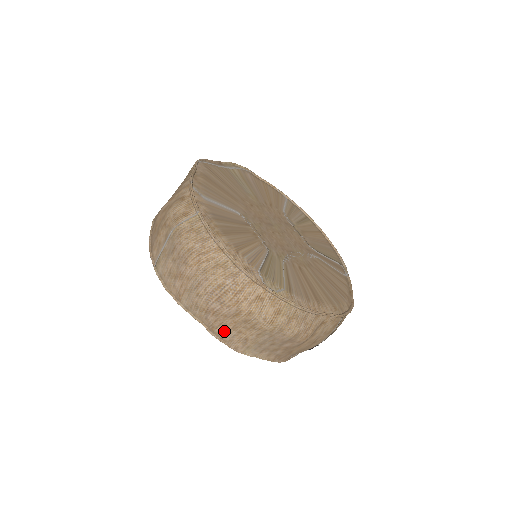
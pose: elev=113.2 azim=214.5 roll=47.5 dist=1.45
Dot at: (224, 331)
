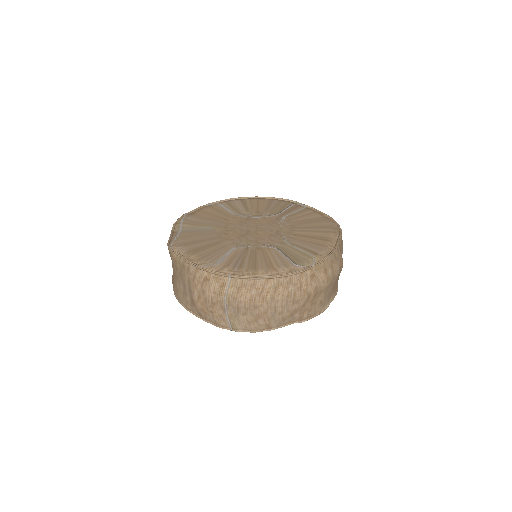
Dot at: (308, 312)
